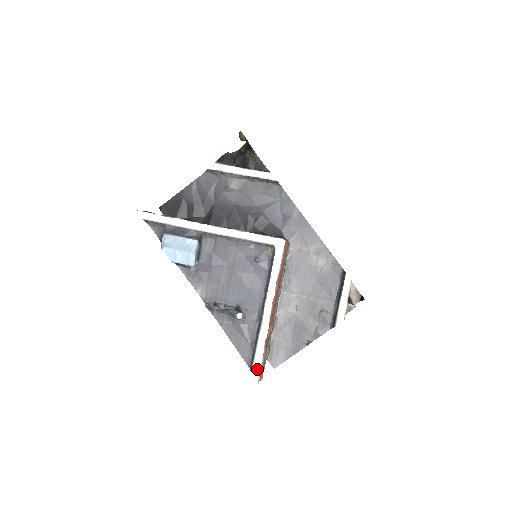
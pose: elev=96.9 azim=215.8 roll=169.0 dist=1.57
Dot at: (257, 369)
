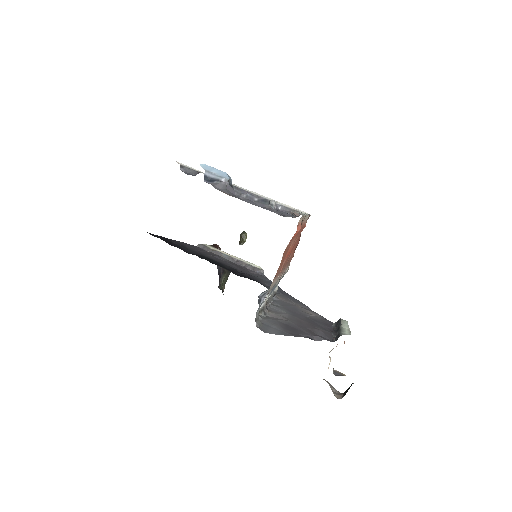
Dot at: occluded
